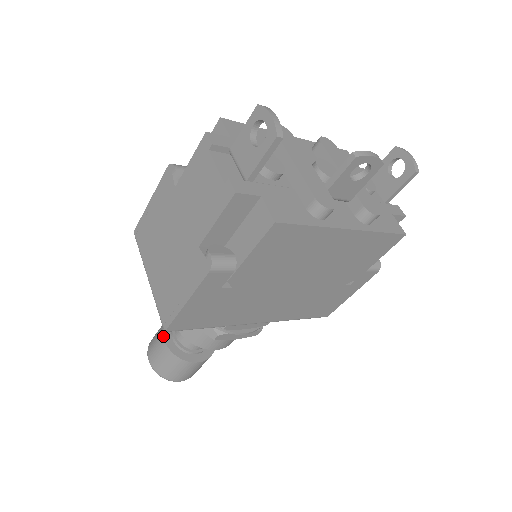
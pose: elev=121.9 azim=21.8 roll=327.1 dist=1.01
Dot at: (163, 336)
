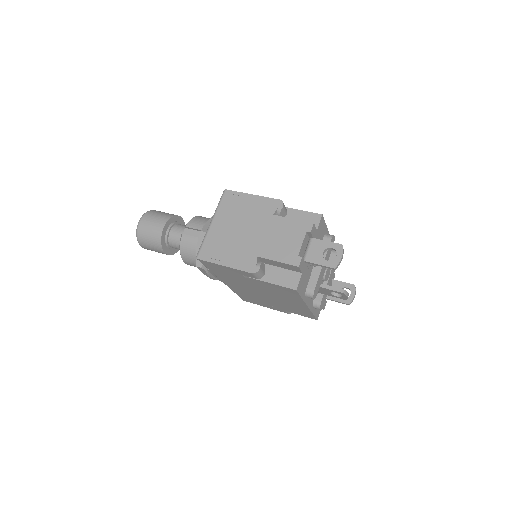
Dot at: (165, 225)
